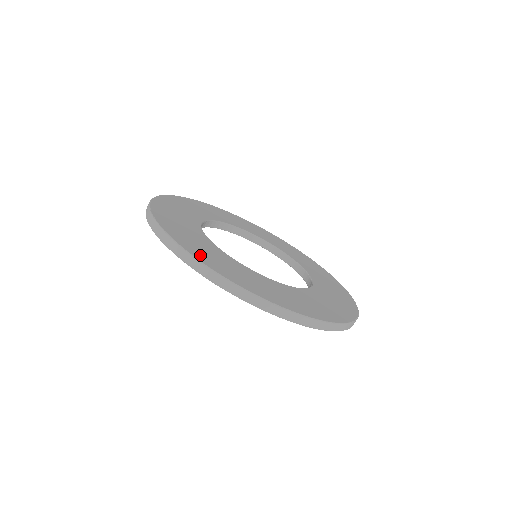
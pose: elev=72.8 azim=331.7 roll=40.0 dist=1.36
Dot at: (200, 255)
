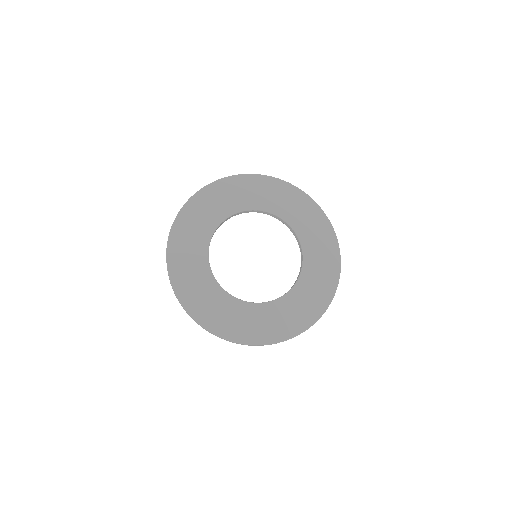
Dot at: (180, 284)
